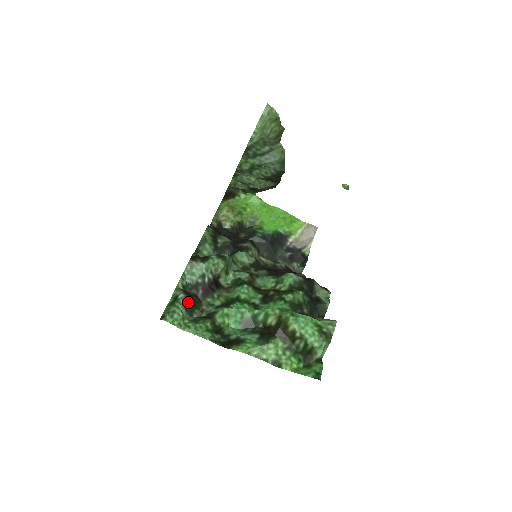
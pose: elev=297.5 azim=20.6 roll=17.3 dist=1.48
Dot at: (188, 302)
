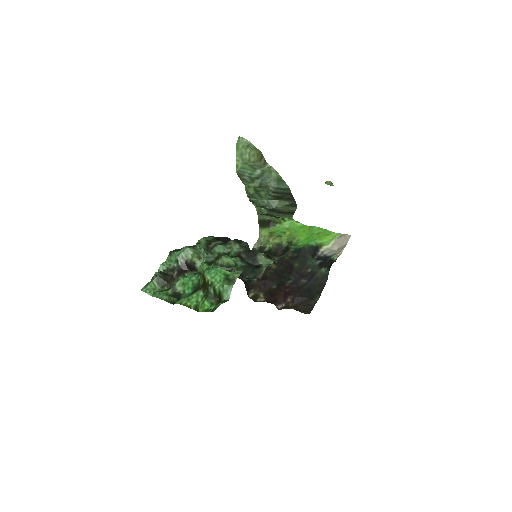
Dot at: (159, 278)
